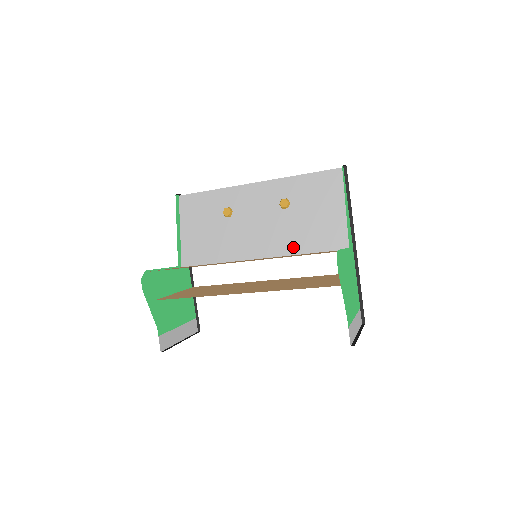
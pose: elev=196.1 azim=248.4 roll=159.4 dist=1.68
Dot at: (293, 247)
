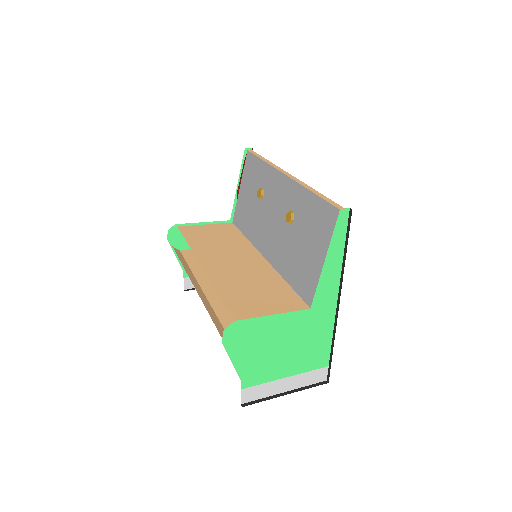
Dot at: (283, 268)
